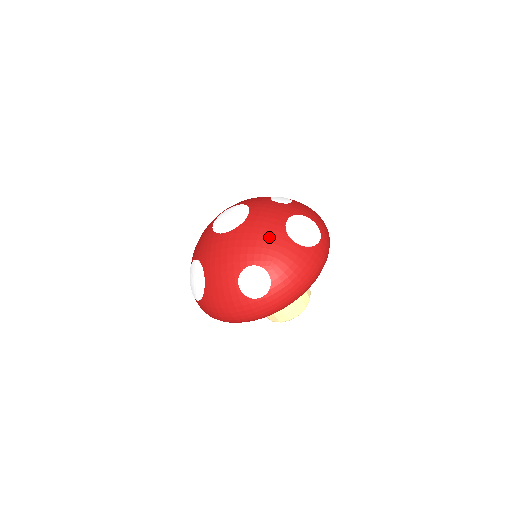
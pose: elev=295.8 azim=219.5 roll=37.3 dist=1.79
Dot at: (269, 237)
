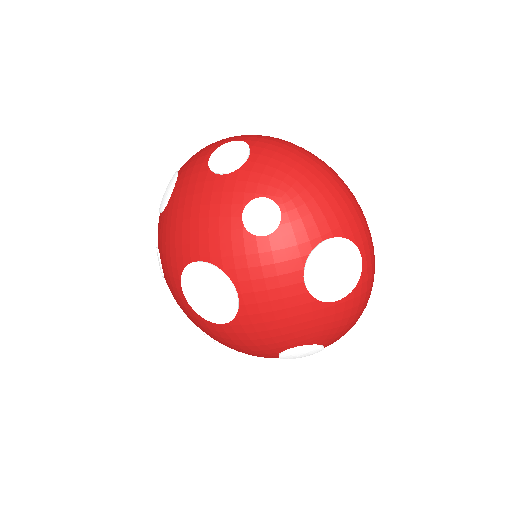
Dot at: (294, 319)
